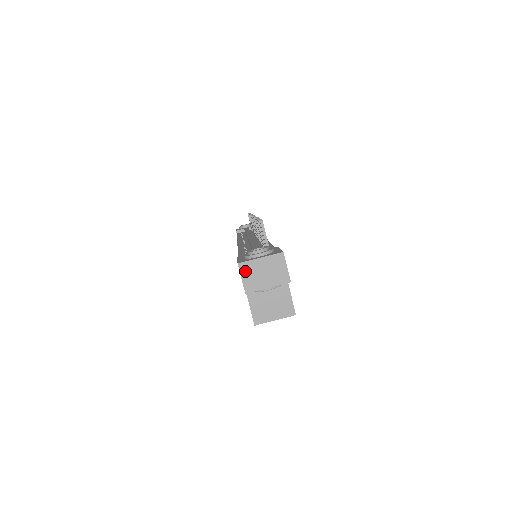
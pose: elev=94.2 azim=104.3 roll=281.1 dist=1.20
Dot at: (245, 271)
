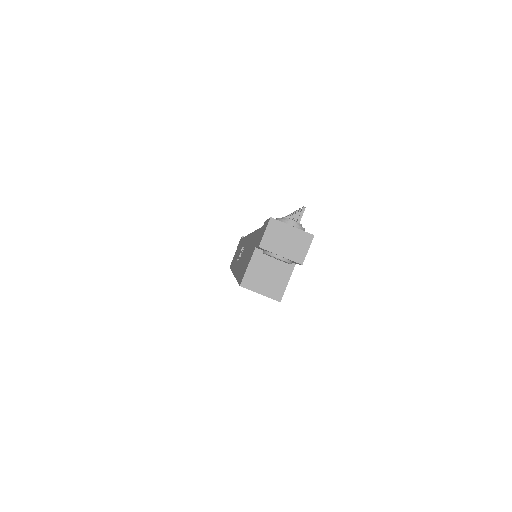
Dot at: (272, 228)
